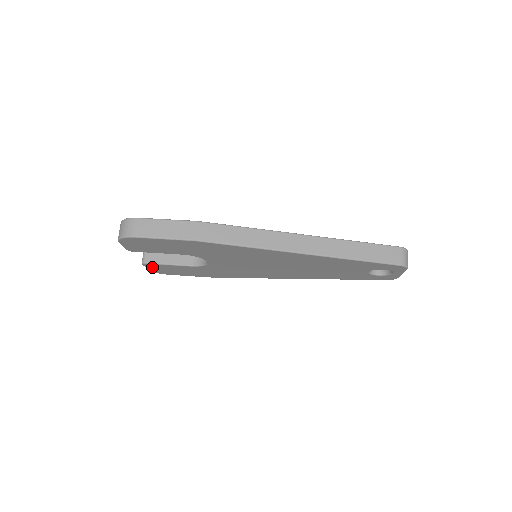
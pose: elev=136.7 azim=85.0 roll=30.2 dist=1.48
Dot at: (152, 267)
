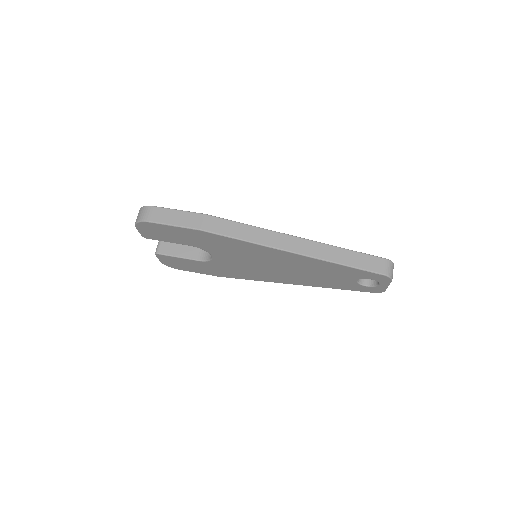
Dot at: (164, 259)
